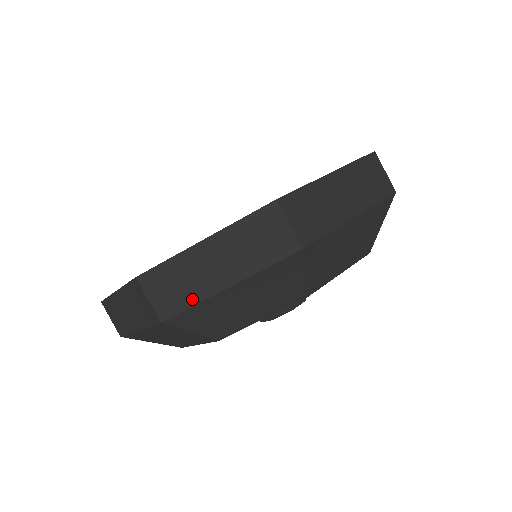
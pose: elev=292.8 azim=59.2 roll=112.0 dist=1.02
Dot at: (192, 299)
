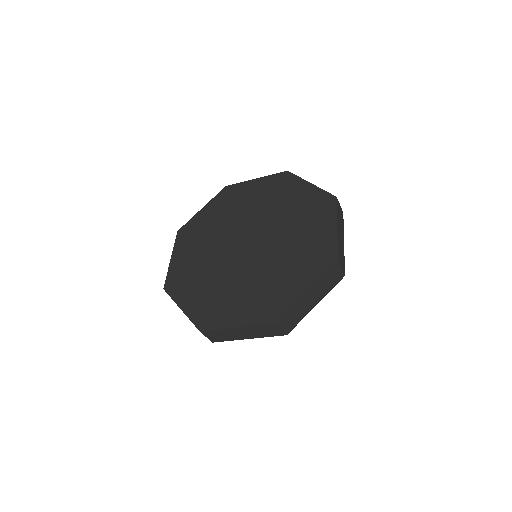
Dot at: (301, 318)
